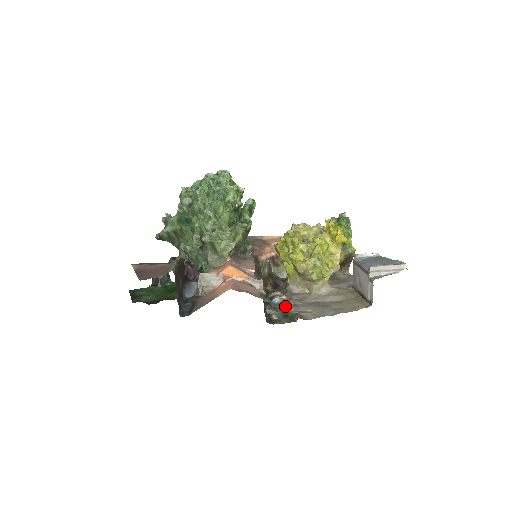
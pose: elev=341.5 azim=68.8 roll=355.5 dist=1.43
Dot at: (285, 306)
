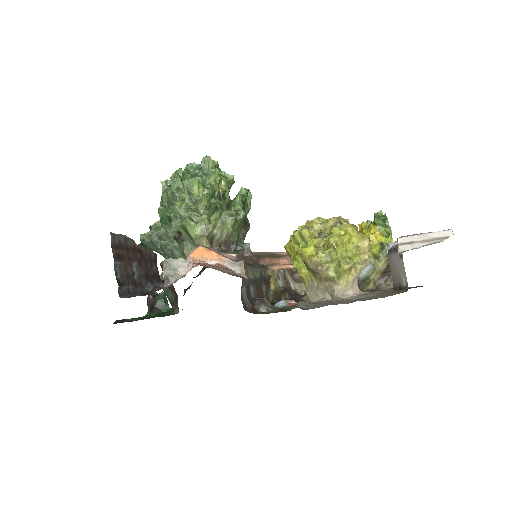
Dot at: (289, 307)
